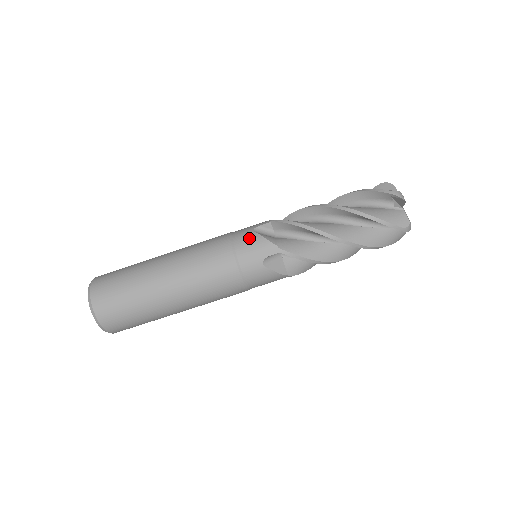
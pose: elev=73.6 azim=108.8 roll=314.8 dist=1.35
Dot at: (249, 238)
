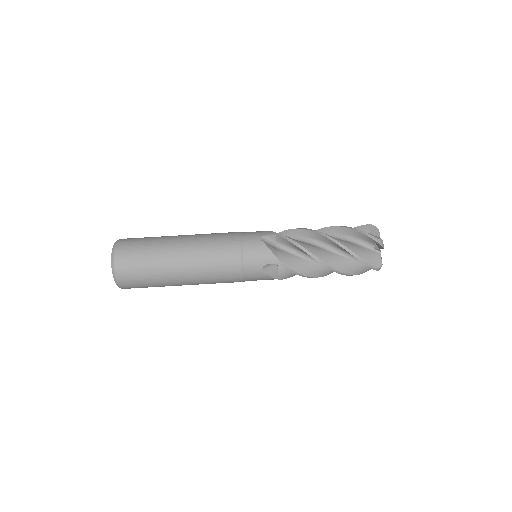
Dot at: (256, 245)
